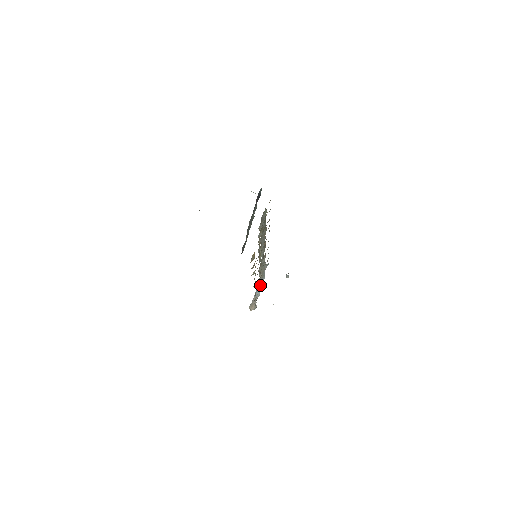
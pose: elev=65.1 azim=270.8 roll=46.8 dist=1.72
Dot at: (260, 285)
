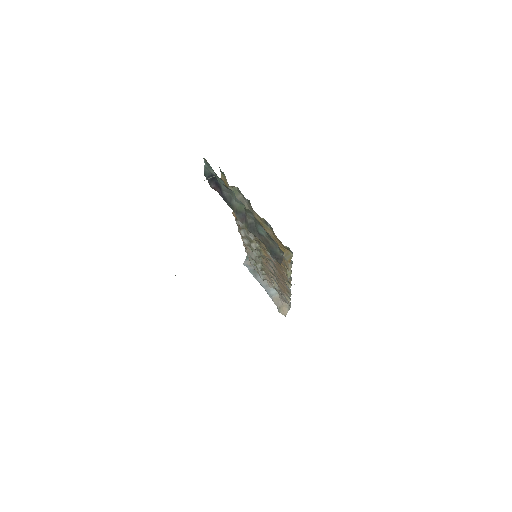
Dot at: (272, 282)
